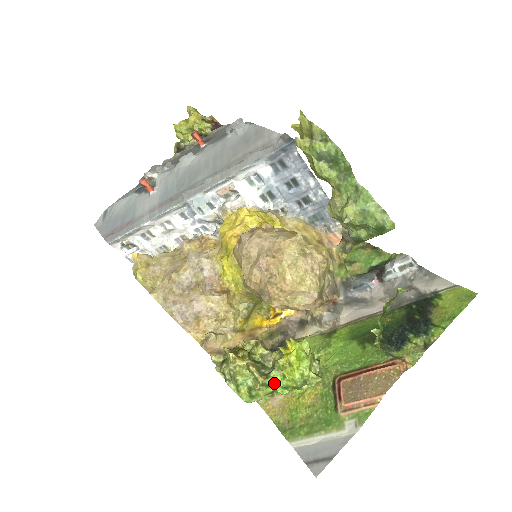
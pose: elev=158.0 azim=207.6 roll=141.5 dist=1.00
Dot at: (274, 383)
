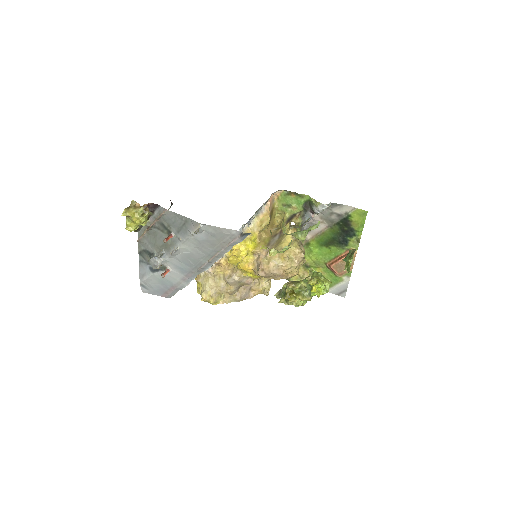
Dot at: occluded
